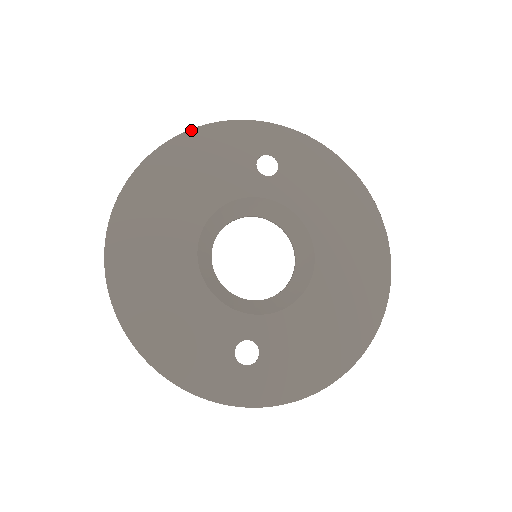
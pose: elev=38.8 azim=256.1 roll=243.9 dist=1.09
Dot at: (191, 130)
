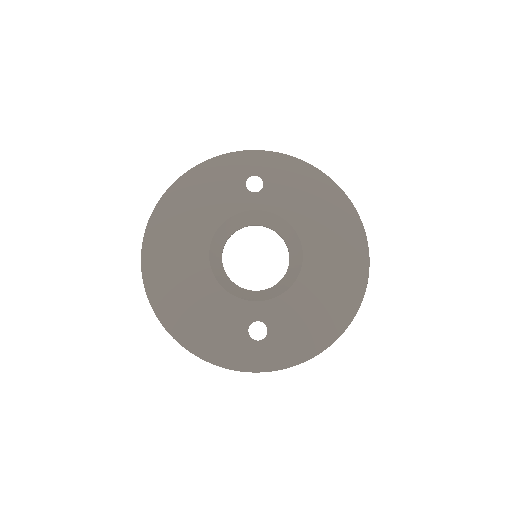
Dot at: (192, 169)
